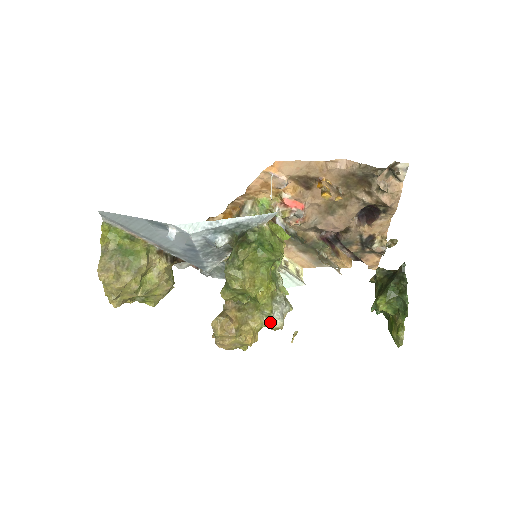
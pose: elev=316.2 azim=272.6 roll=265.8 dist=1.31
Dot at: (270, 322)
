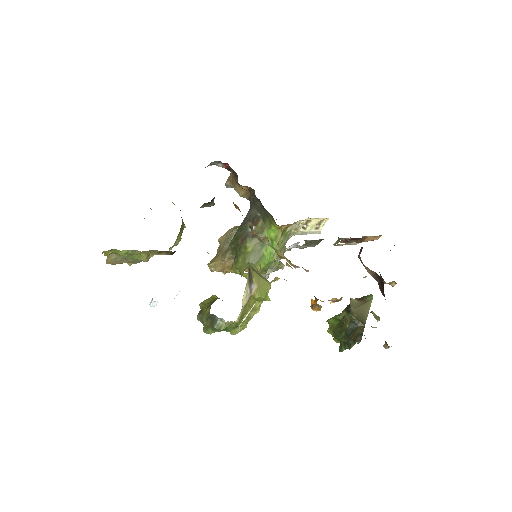
Dot at: occluded
